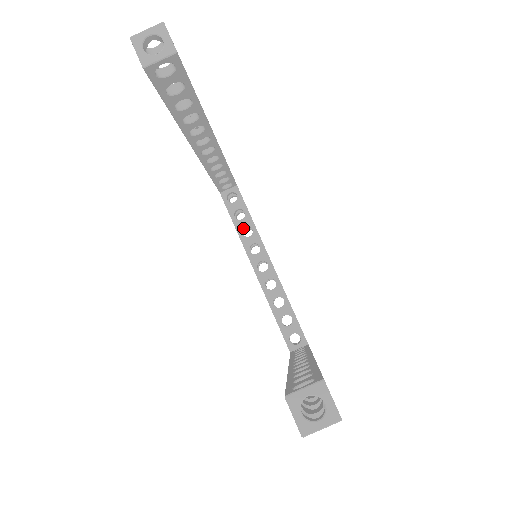
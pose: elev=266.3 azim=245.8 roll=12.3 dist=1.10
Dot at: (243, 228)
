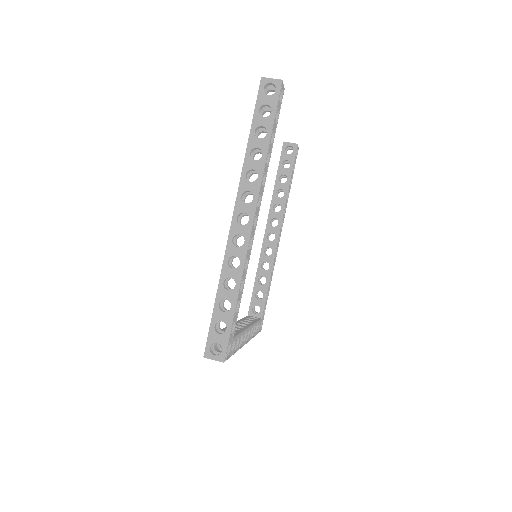
Dot at: occluded
